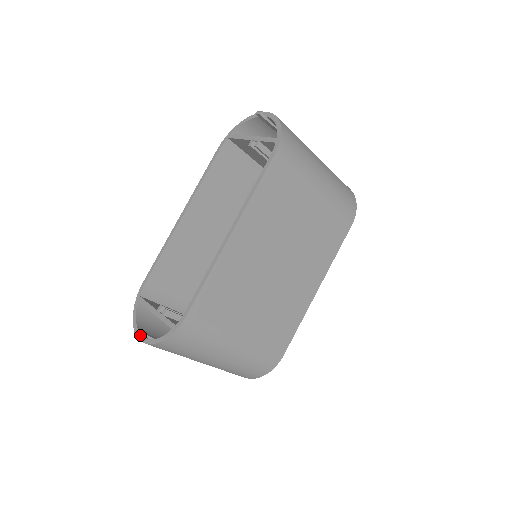
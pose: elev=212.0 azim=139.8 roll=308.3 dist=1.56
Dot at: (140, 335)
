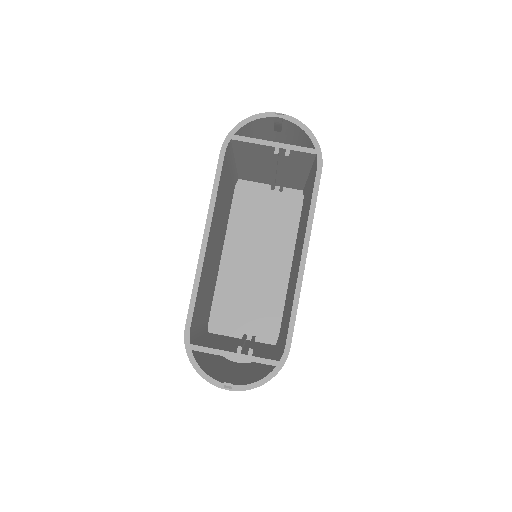
Dot at: (232, 386)
